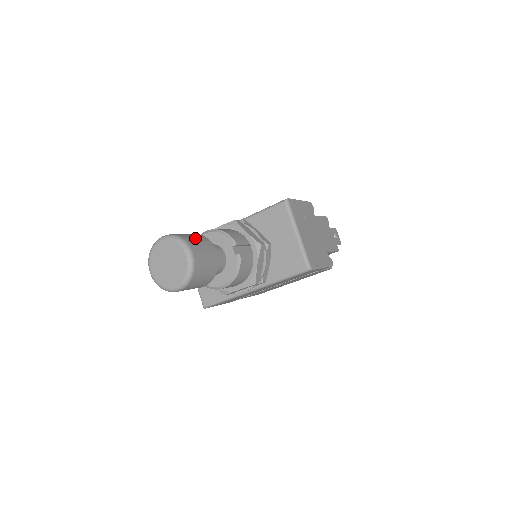
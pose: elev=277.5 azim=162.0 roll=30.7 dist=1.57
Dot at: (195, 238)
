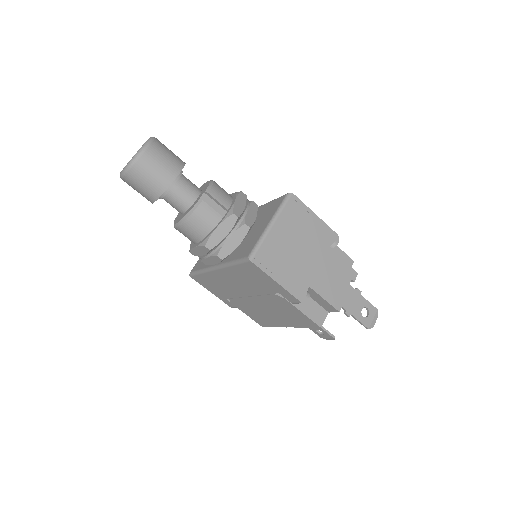
Dot at: (169, 152)
